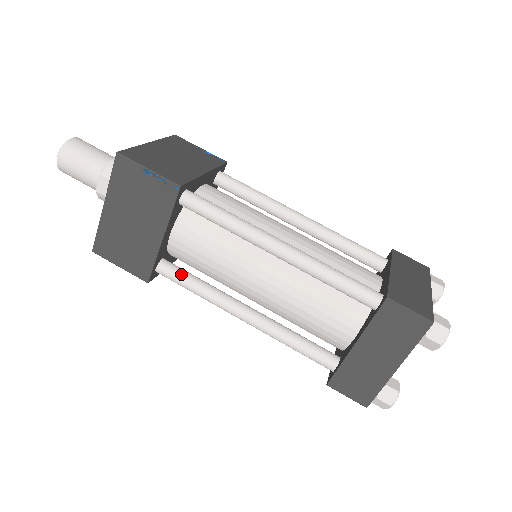
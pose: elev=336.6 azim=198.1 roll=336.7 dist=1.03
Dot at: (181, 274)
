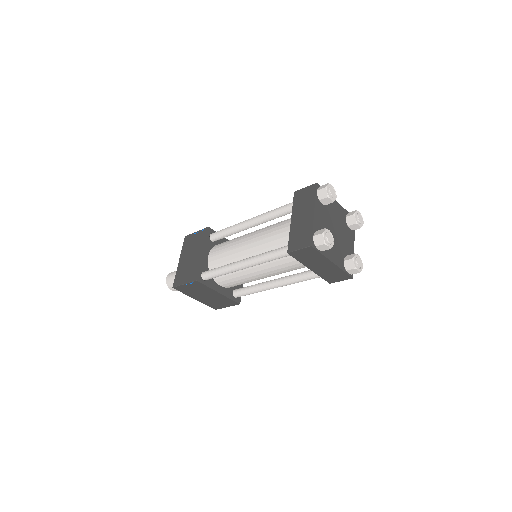
Dot at: (213, 269)
